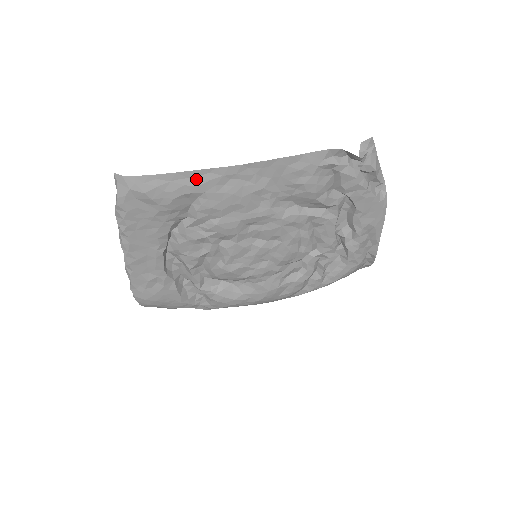
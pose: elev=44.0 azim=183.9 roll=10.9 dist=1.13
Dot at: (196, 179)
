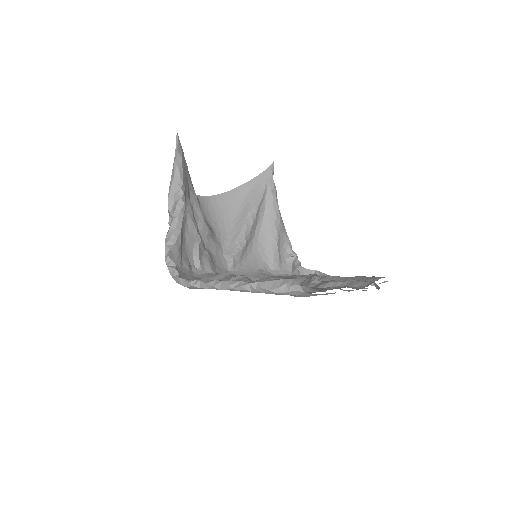
Dot at: (325, 294)
